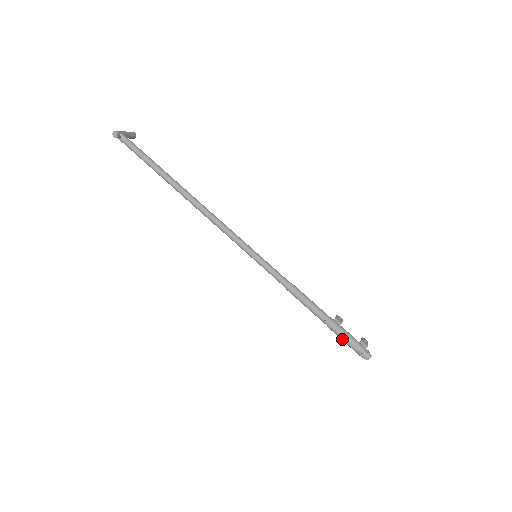
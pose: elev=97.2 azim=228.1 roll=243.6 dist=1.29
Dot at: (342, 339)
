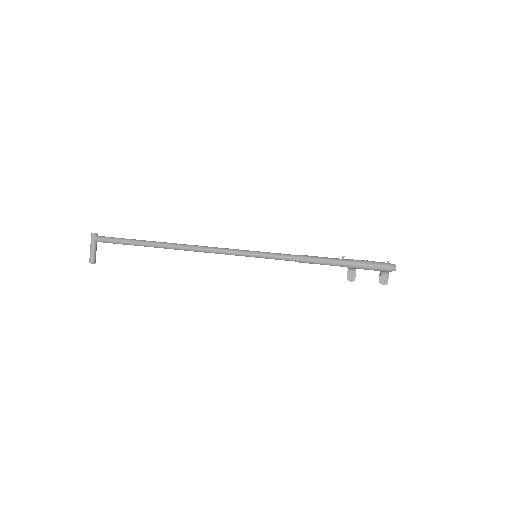
Dot at: (365, 261)
